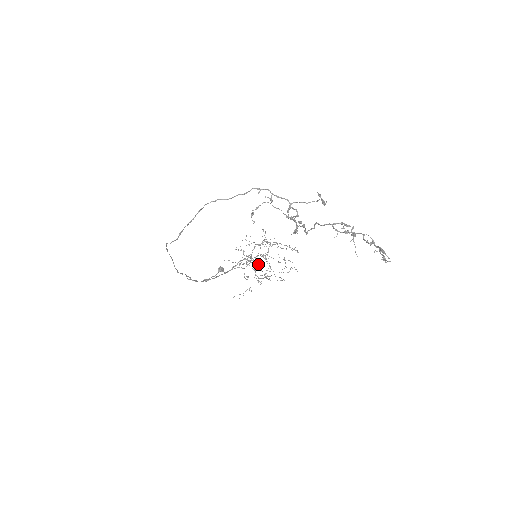
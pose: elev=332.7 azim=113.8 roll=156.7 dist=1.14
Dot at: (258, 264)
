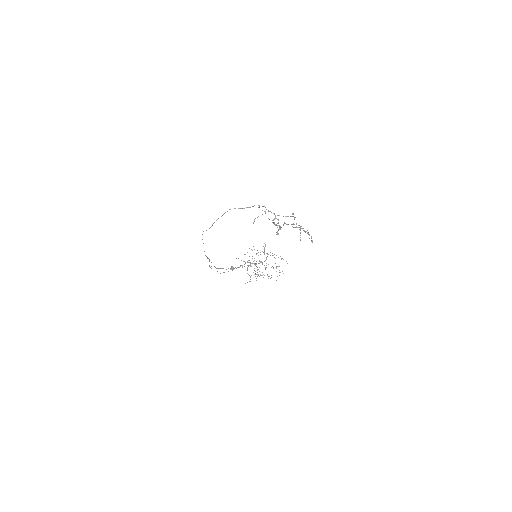
Dot at: occluded
